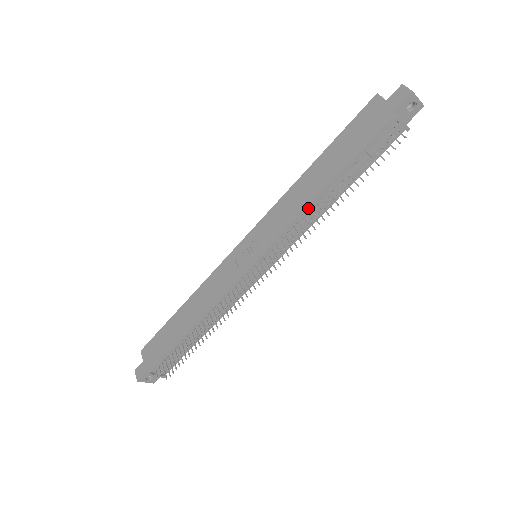
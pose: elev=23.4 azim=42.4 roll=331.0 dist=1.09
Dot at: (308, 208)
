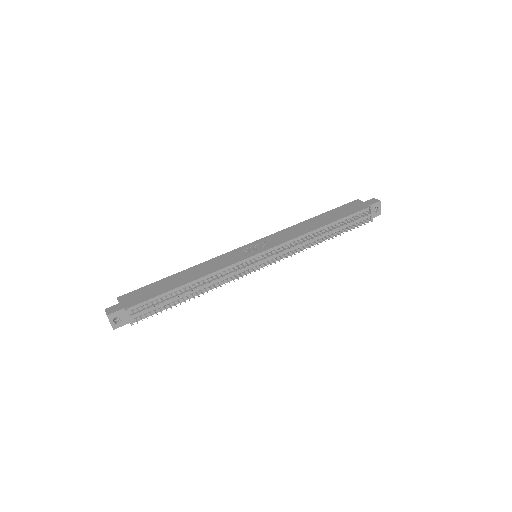
Dot at: (308, 234)
